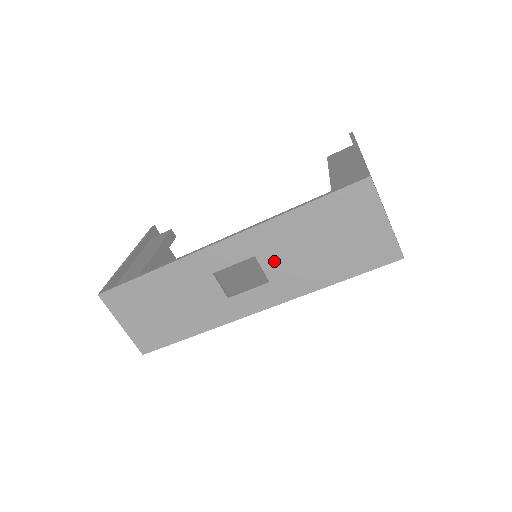
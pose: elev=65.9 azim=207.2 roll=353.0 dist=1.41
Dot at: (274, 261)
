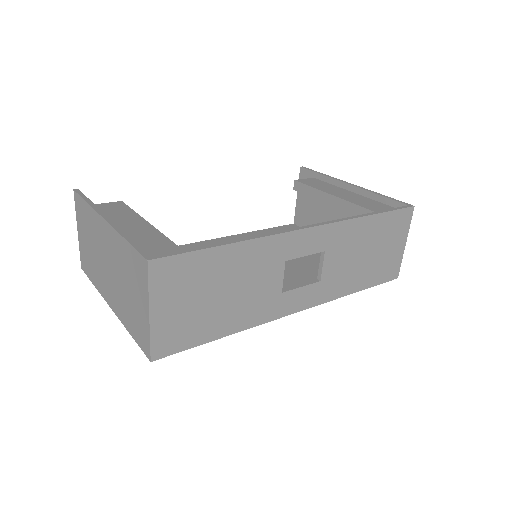
Dot at: (334, 260)
